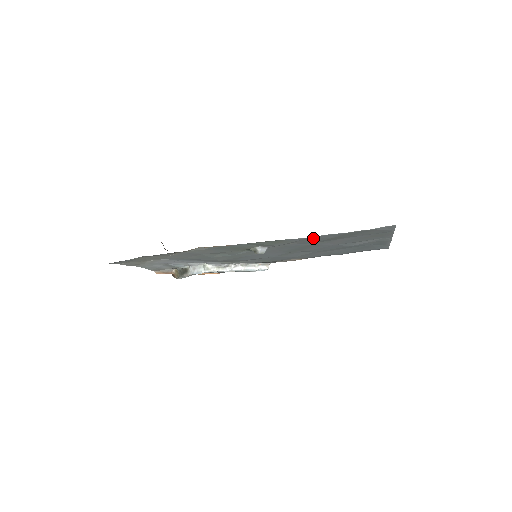
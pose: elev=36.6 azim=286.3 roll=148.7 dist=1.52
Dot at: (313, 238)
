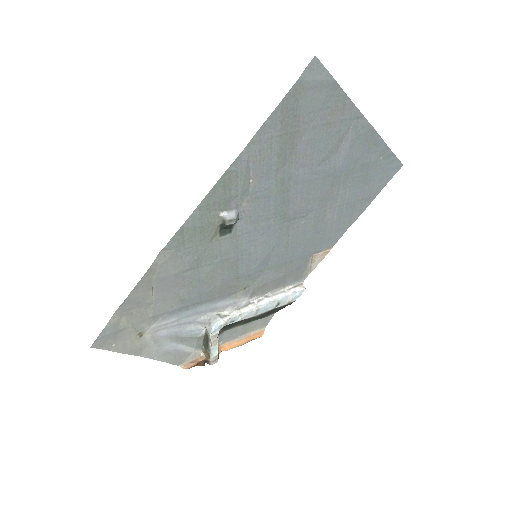
Dot at: (257, 148)
